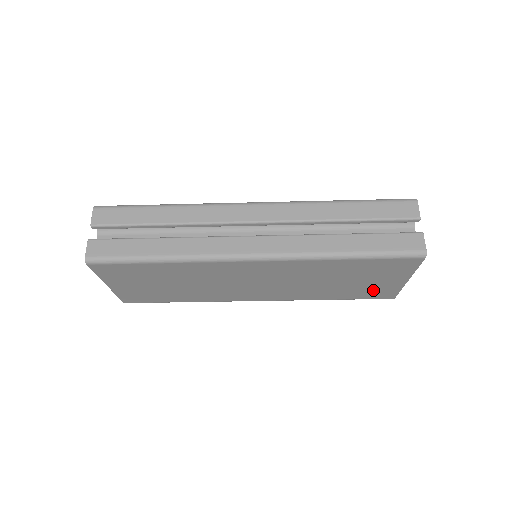
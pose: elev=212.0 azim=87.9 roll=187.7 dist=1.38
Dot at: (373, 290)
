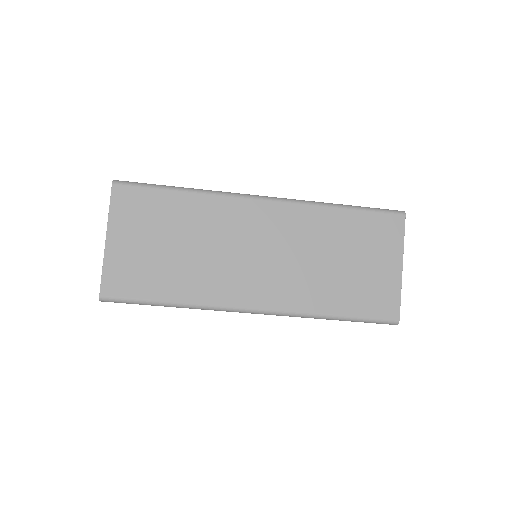
Dot at: (374, 290)
